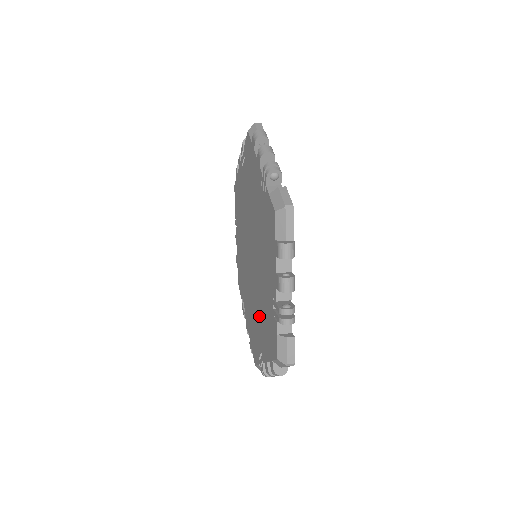
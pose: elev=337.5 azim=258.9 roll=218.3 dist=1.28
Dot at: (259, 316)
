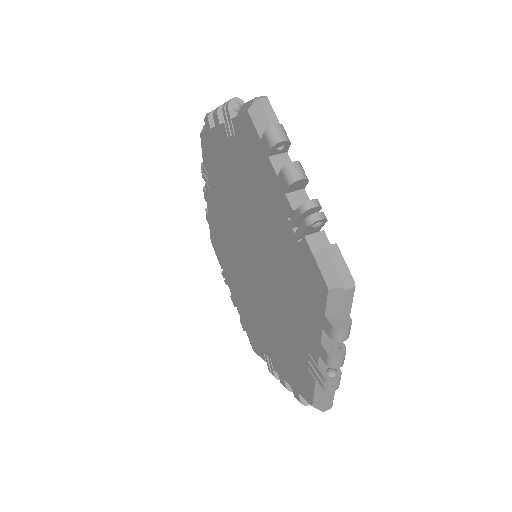
Dot at: (268, 328)
